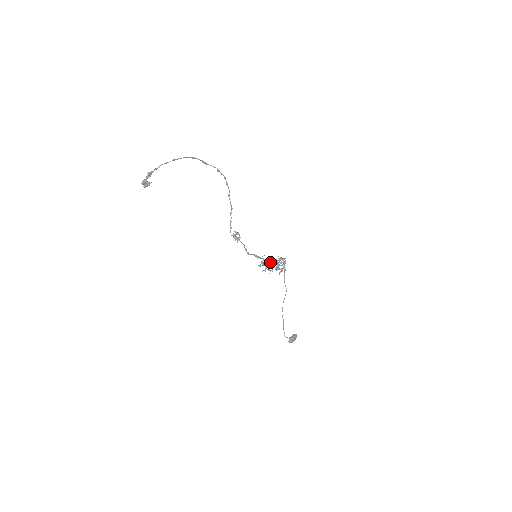
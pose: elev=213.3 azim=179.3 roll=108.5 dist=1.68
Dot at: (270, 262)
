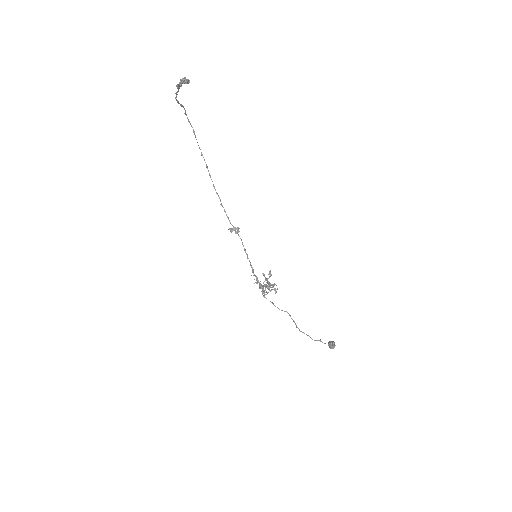
Dot at: (260, 284)
